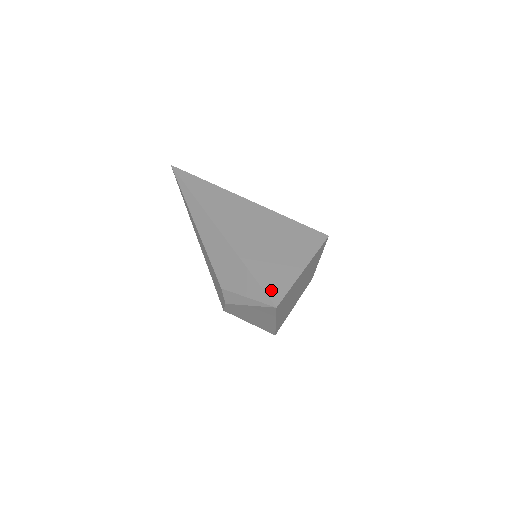
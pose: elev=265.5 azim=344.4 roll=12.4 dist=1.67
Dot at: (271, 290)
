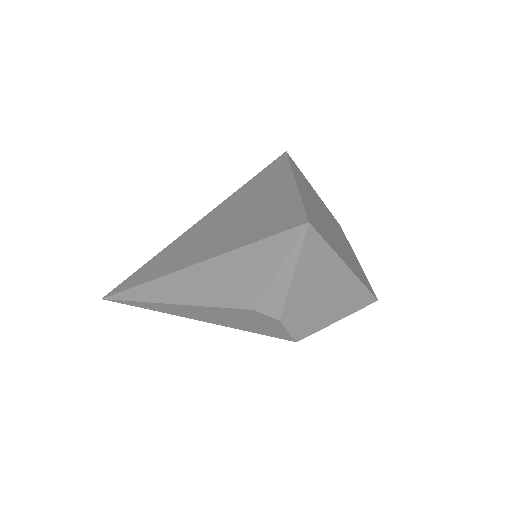
Dot at: (285, 224)
